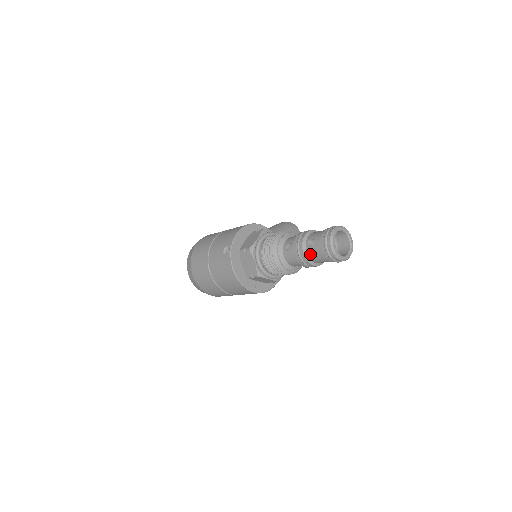
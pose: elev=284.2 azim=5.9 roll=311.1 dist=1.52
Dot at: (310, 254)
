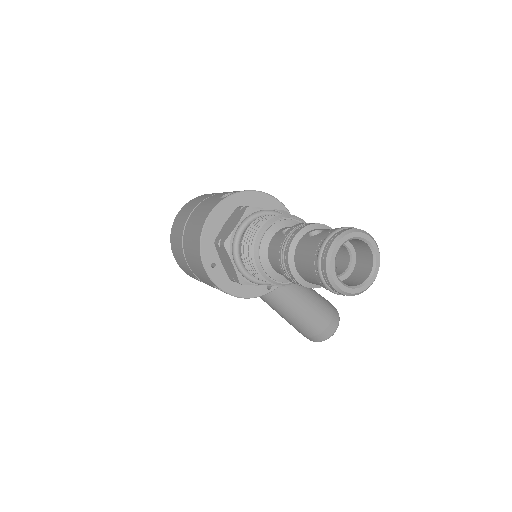
Dot at: (300, 245)
